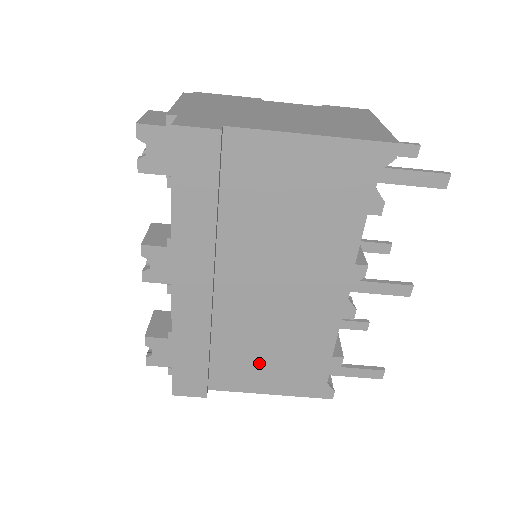
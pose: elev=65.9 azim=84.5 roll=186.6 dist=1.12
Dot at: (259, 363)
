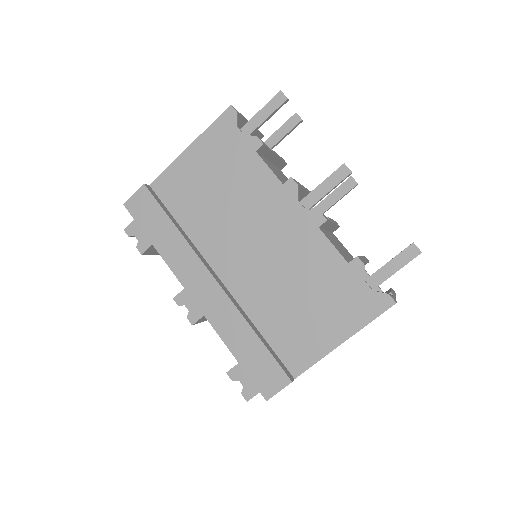
Dot at: (305, 318)
